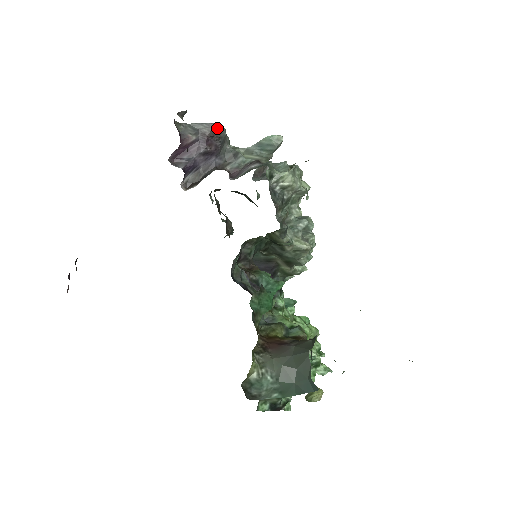
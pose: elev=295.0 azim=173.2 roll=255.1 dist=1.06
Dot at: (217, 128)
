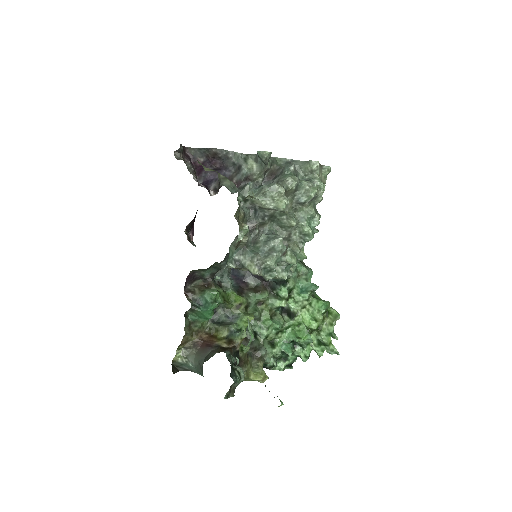
Dot at: (214, 151)
